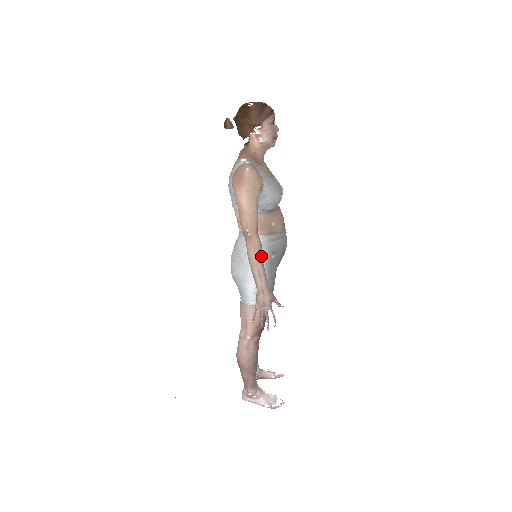
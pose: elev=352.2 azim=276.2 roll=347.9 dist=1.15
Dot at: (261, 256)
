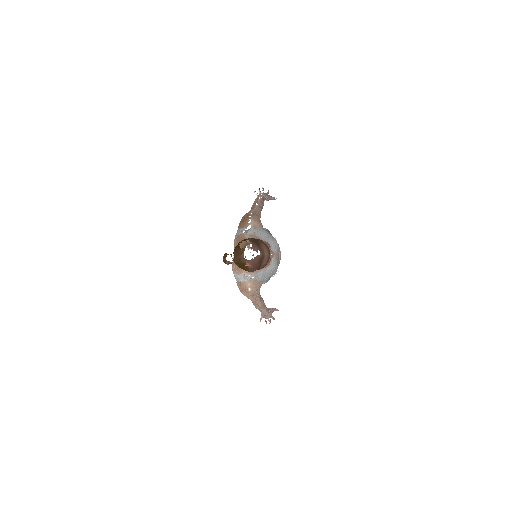
Dot at: (264, 306)
